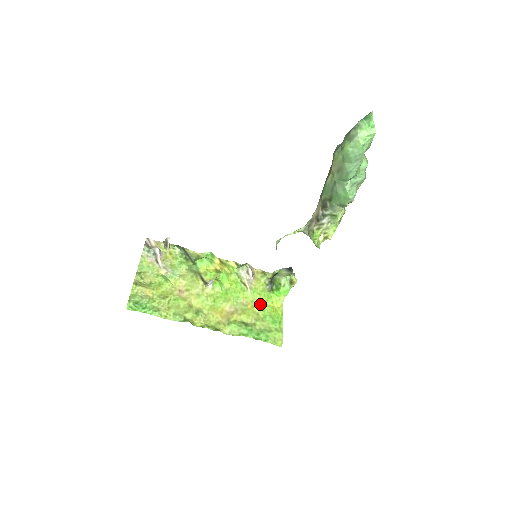
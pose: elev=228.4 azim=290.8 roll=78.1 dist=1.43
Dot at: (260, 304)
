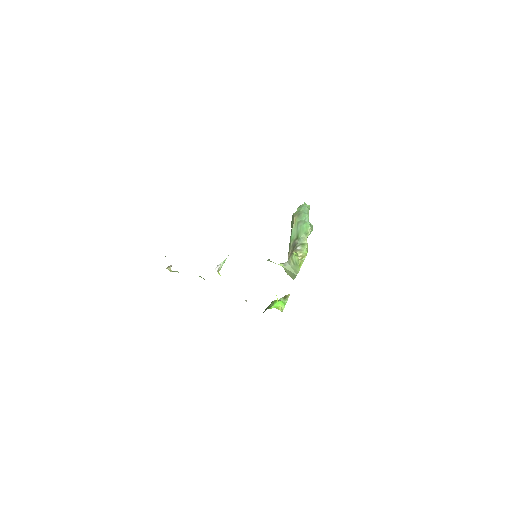
Dot at: occluded
